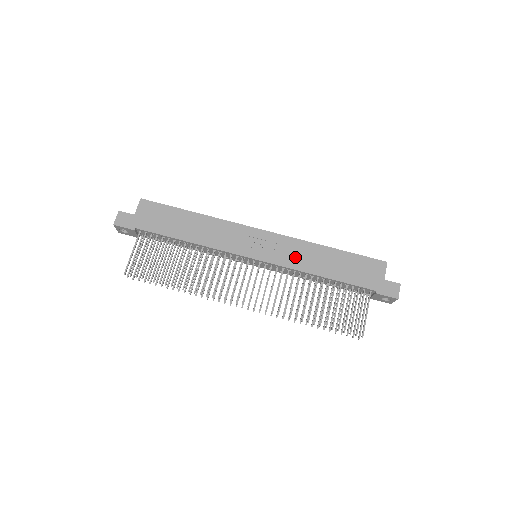
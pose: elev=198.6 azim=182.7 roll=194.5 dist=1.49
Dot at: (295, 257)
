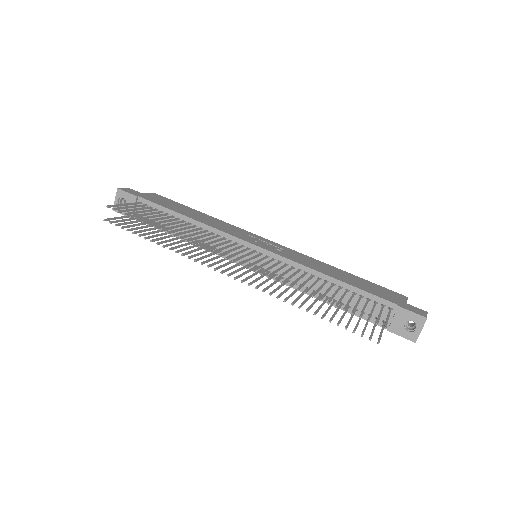
Dot at: (302, 260)
